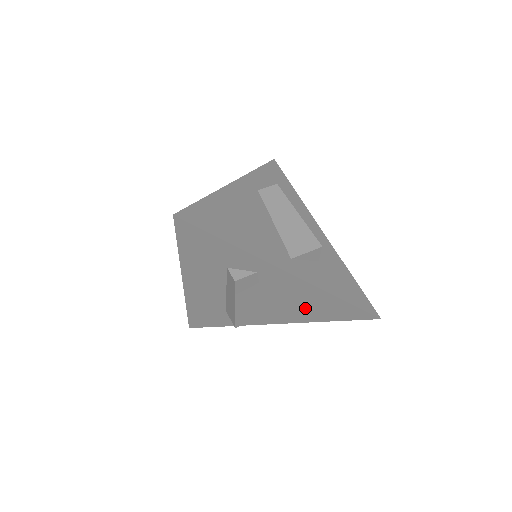
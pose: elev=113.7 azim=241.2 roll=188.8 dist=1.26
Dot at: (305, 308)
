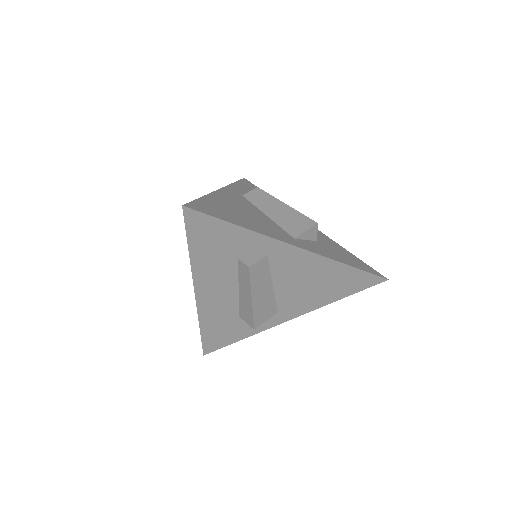
Dot at: (317, 289)
